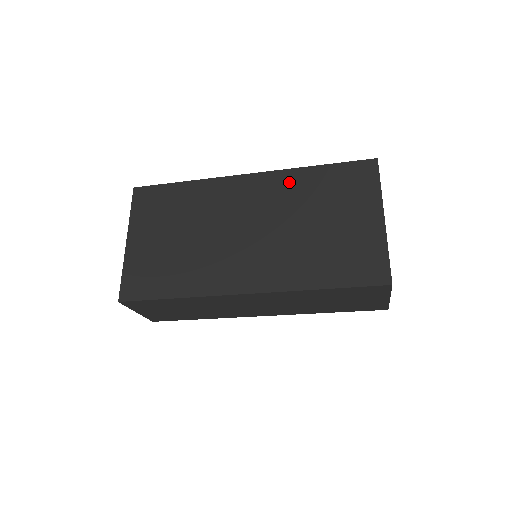
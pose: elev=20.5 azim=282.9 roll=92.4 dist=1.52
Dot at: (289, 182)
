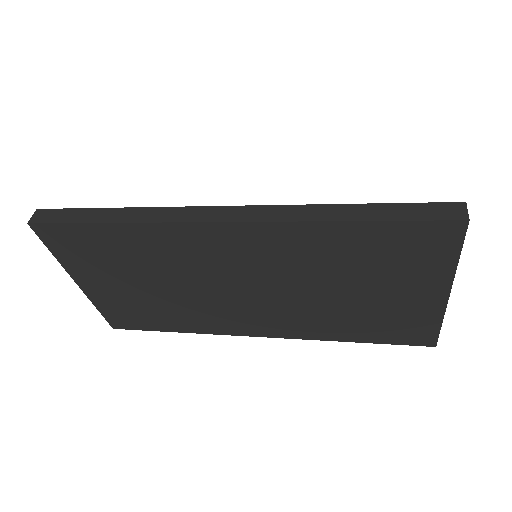
Dot at: (298, 241)
